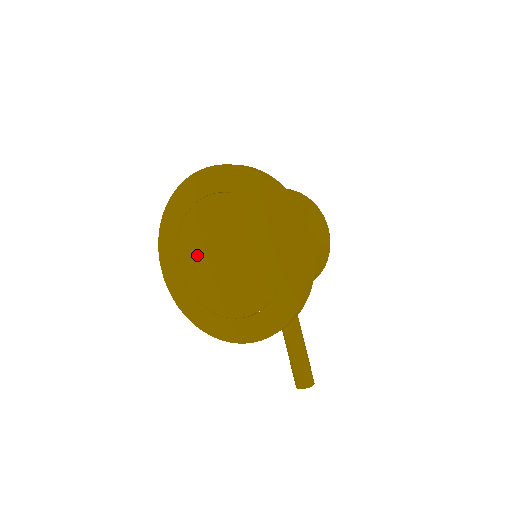
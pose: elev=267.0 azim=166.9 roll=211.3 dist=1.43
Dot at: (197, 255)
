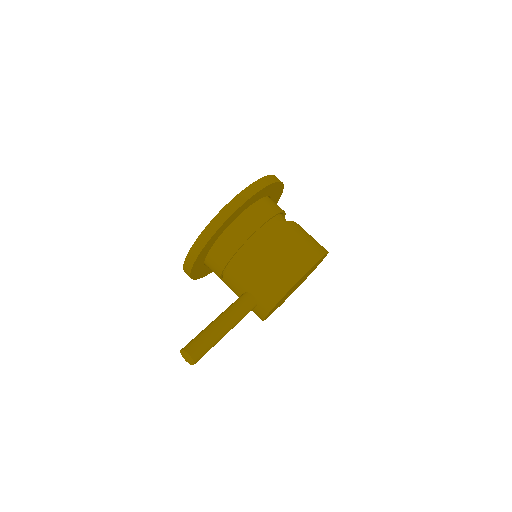
Dot at: occluded
